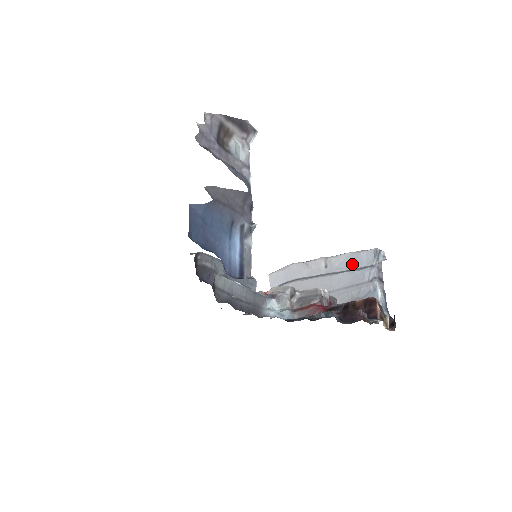
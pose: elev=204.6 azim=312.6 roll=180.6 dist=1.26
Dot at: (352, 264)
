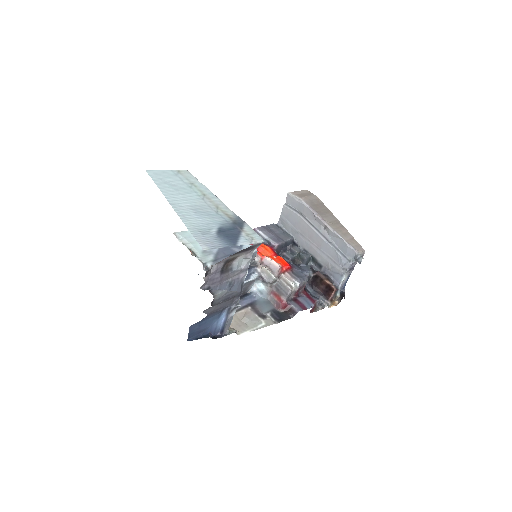
Dot at: (340, 246)
